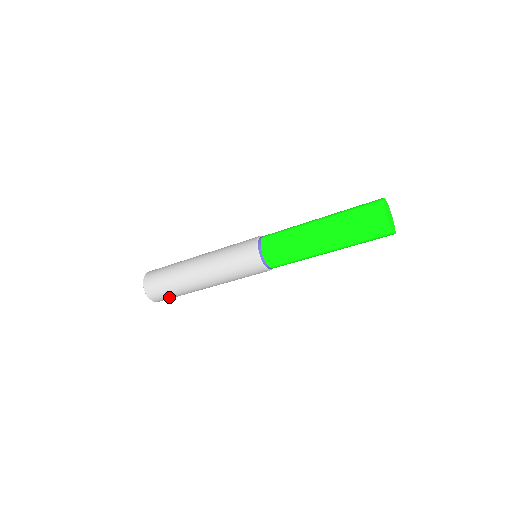
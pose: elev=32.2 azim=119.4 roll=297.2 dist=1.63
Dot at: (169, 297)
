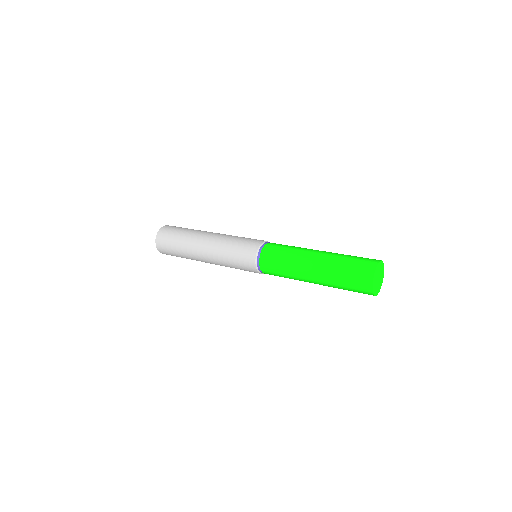
Dot at: (172, 254)
